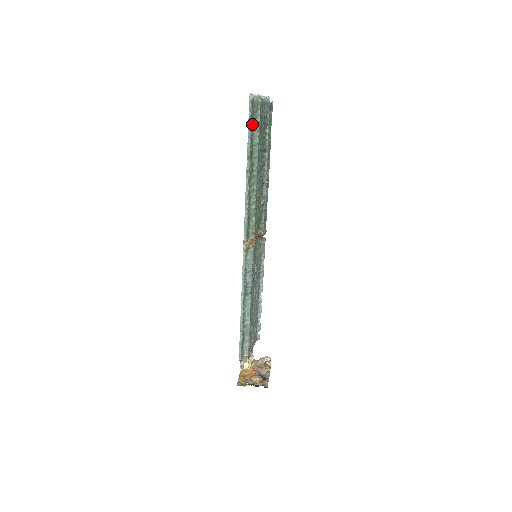
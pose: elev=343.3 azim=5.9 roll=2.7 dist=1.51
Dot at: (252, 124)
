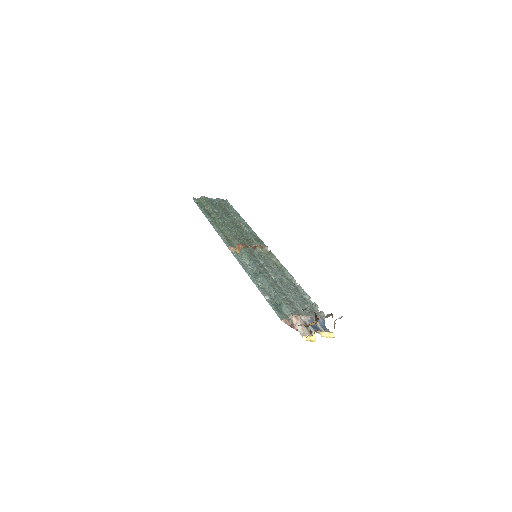
Dot at: (202, 206)
